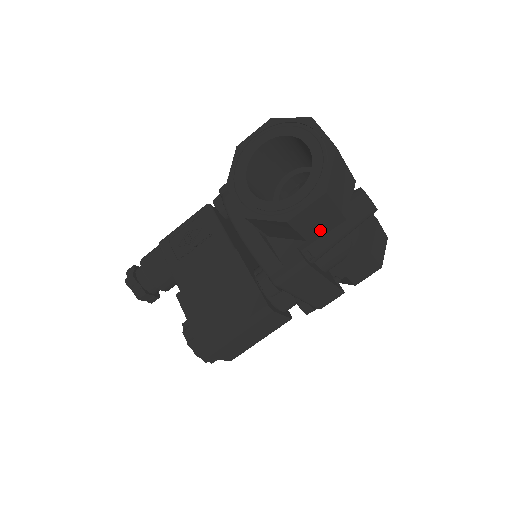
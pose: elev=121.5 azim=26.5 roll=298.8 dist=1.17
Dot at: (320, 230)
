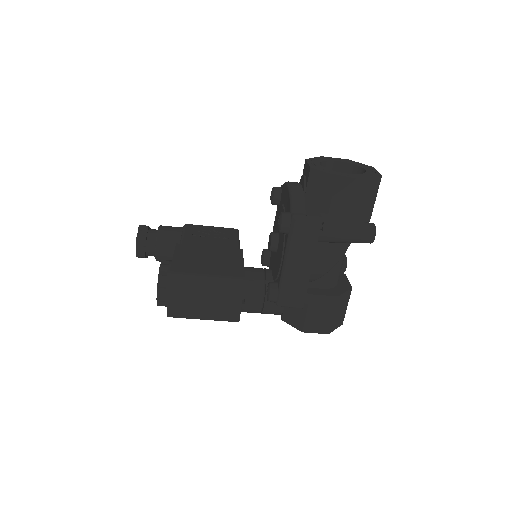
Dot at: (340, 214)
